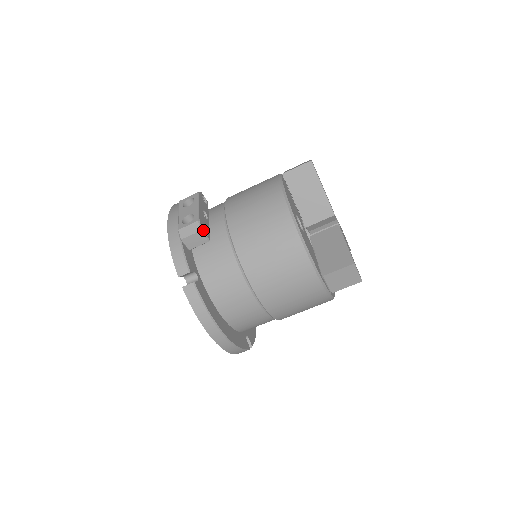
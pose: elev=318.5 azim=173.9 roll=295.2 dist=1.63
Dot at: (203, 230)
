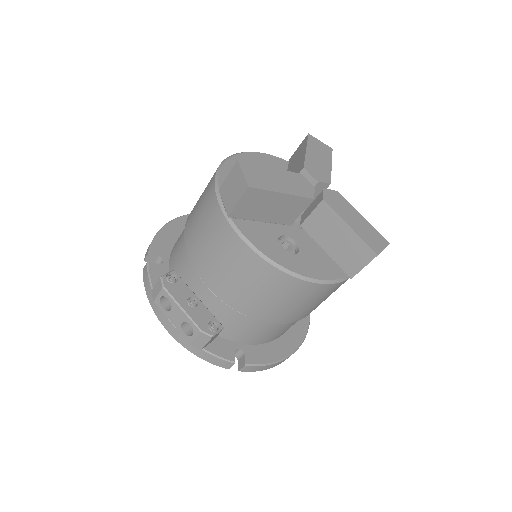
Dot at: (212, 332)
